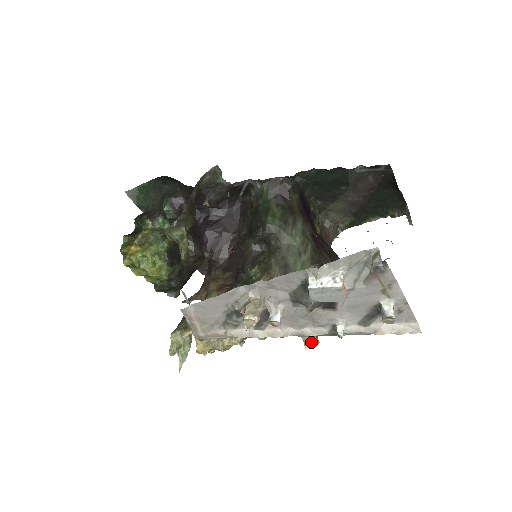
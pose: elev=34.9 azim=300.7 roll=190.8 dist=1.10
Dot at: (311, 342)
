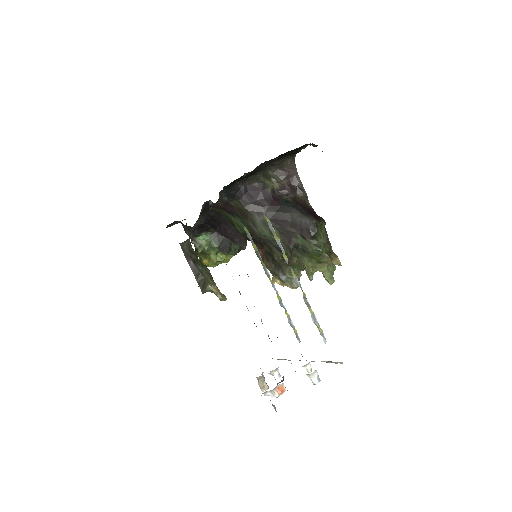
Dot at: (330, 283)
